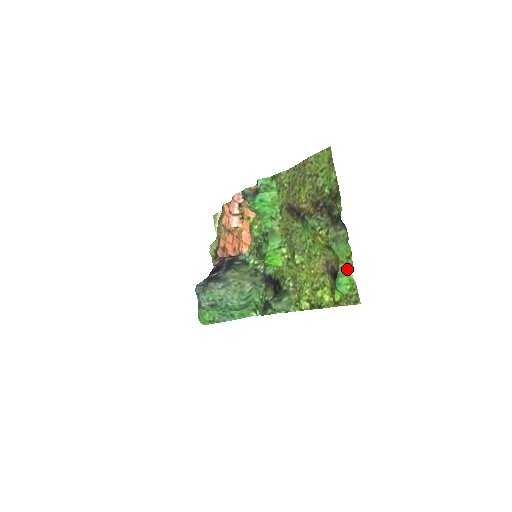
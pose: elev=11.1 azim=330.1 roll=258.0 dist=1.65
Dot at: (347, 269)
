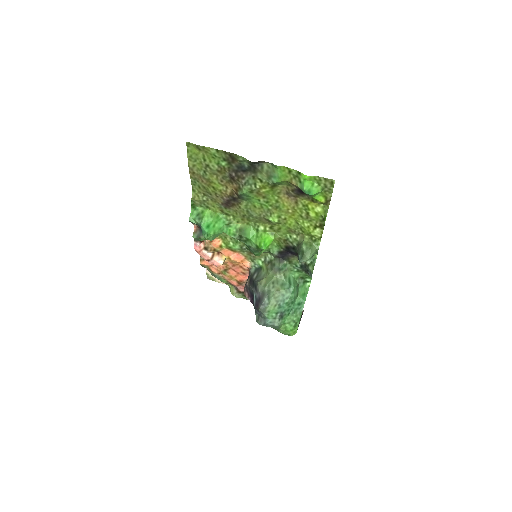
Dot at: (299, 178)
